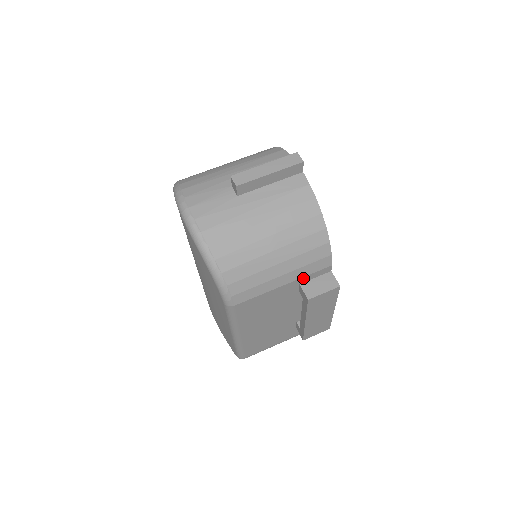
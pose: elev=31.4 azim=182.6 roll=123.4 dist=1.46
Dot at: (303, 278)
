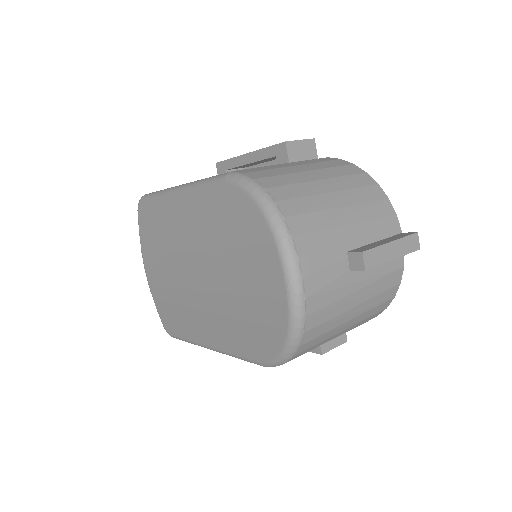
Dot at: occluded
